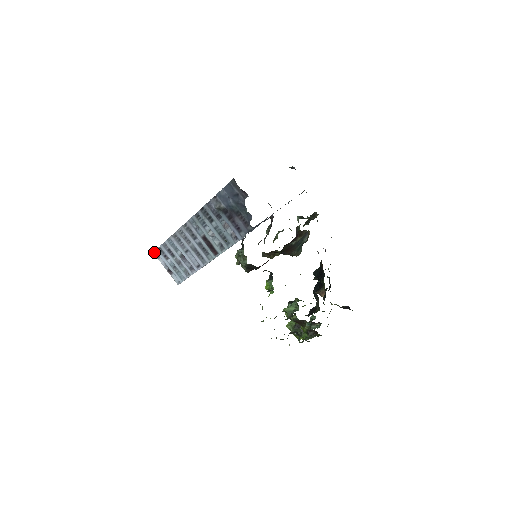
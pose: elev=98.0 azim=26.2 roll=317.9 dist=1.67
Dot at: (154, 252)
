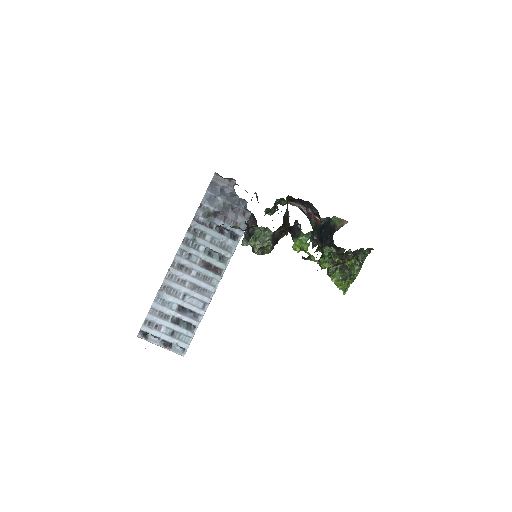
Dot at: (138, 334)
